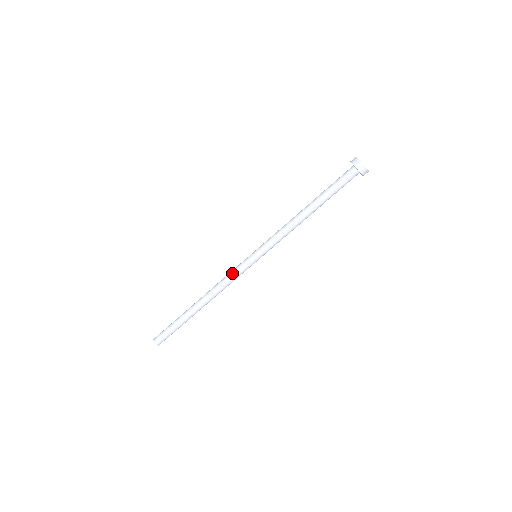
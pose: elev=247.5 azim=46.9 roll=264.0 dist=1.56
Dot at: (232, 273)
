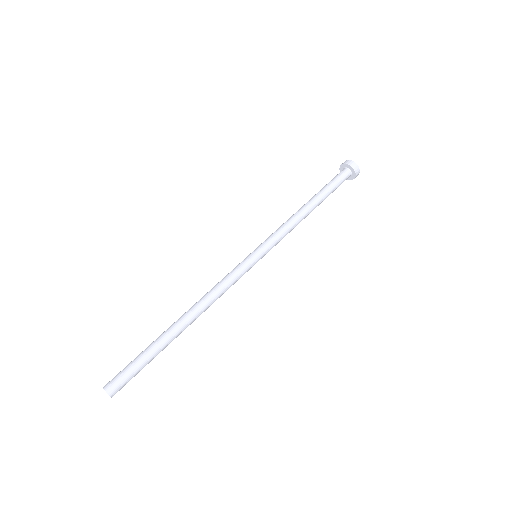
Dot at: (228, 274)
